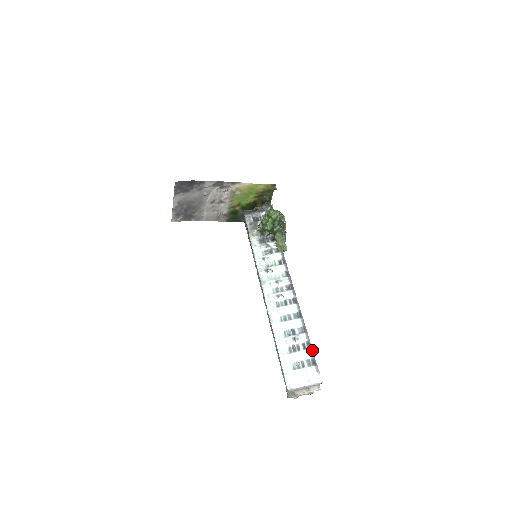
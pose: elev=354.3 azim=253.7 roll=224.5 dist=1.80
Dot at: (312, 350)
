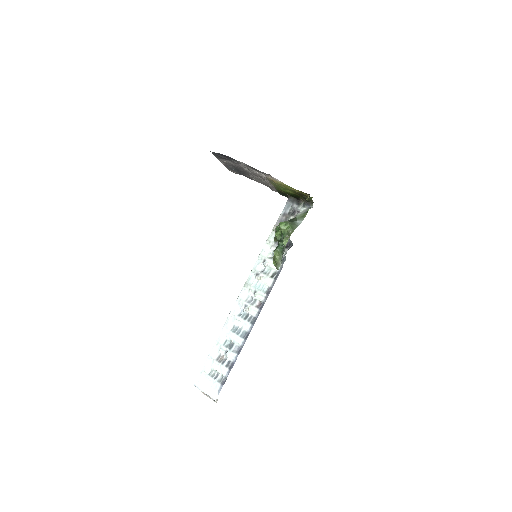
Dot at: (229, 372)
